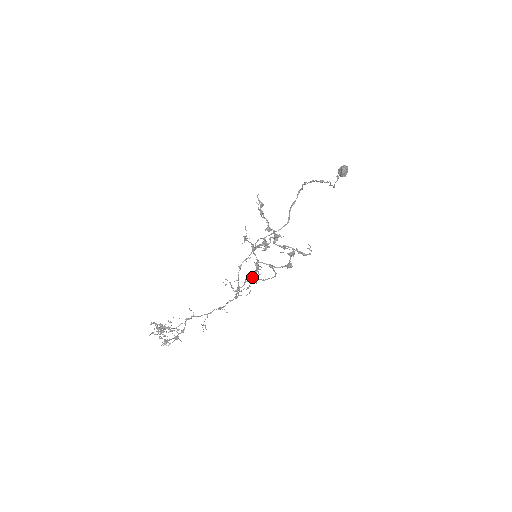
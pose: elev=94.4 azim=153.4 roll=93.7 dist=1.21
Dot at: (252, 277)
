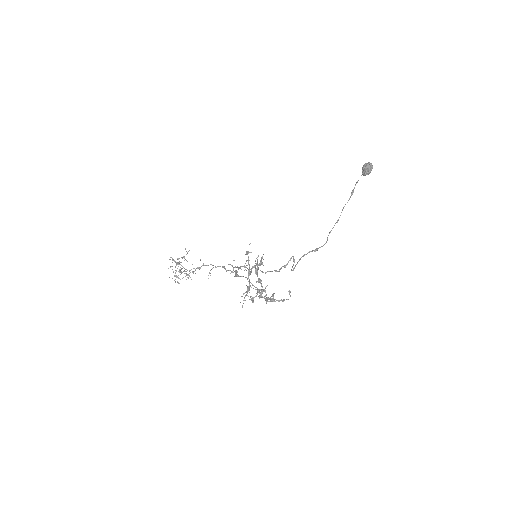
Dot at: occluded
